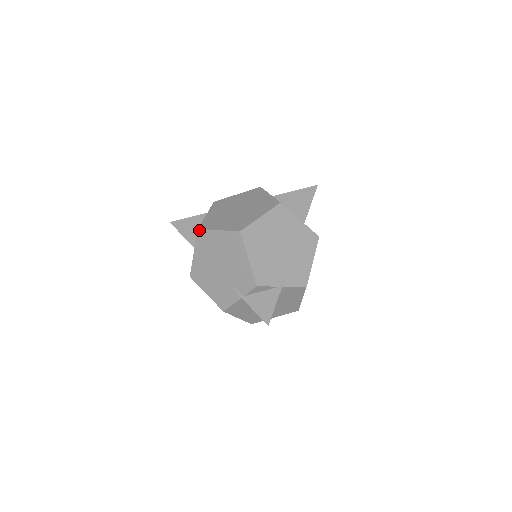
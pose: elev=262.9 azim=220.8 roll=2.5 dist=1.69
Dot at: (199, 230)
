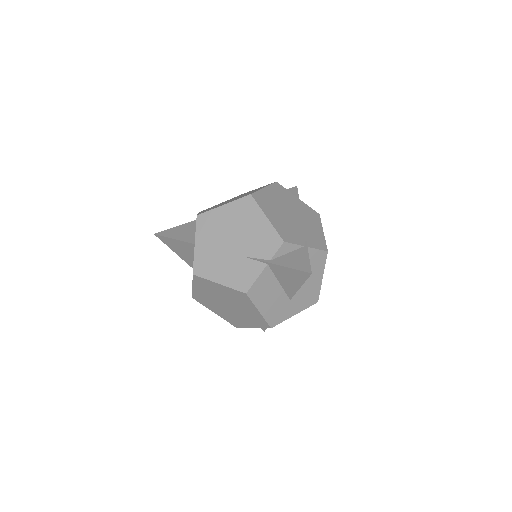
Dot at: (198, 216)
